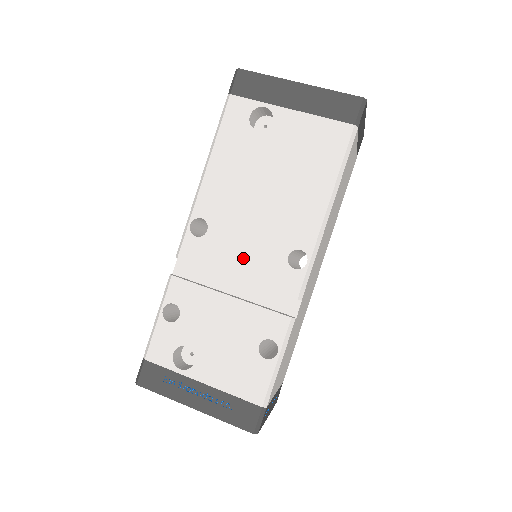
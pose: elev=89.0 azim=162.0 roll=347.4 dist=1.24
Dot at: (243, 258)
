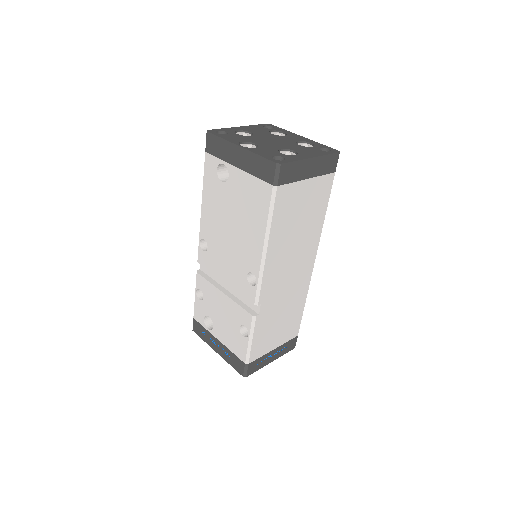
Dot at: (226, 270)
